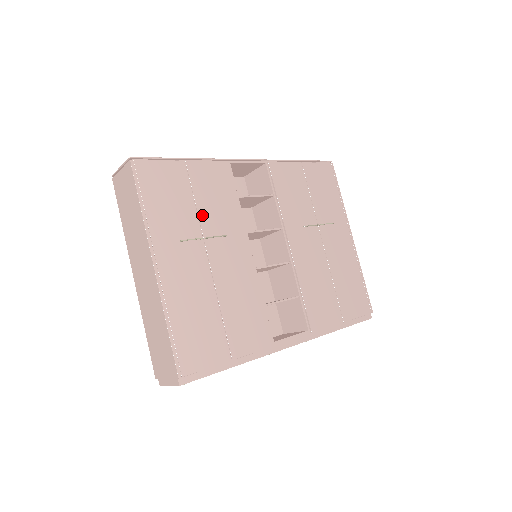
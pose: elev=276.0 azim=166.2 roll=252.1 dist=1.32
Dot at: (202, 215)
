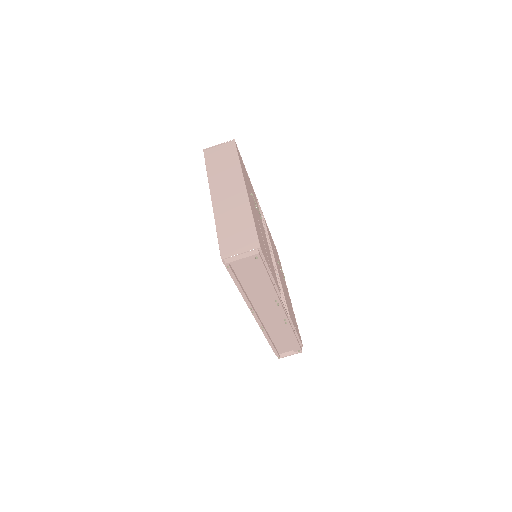
Dot at: (253, 198)
